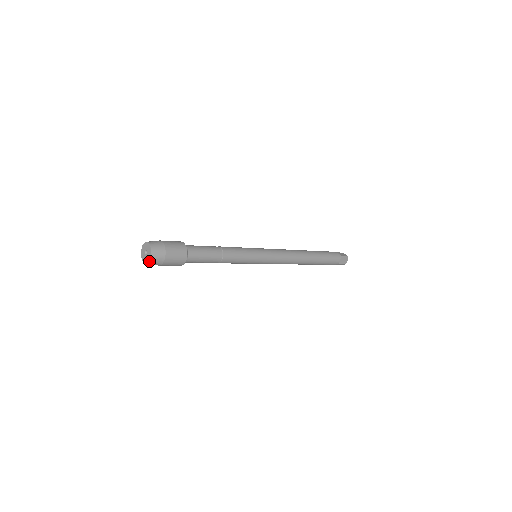
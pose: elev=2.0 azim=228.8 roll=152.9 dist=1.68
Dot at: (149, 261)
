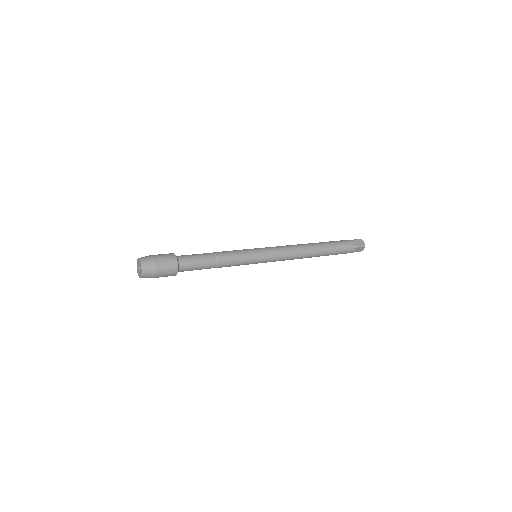
Dot at: (140, 277)
